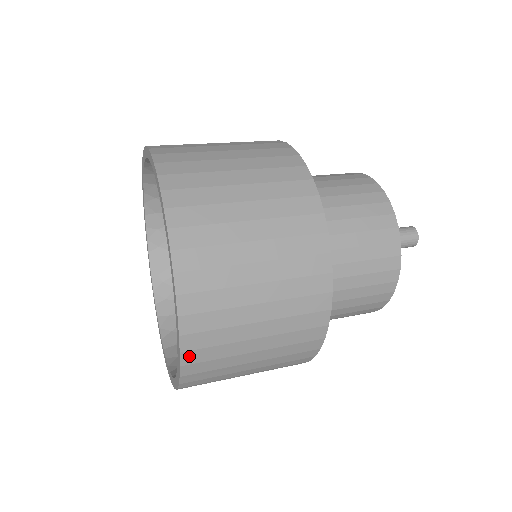
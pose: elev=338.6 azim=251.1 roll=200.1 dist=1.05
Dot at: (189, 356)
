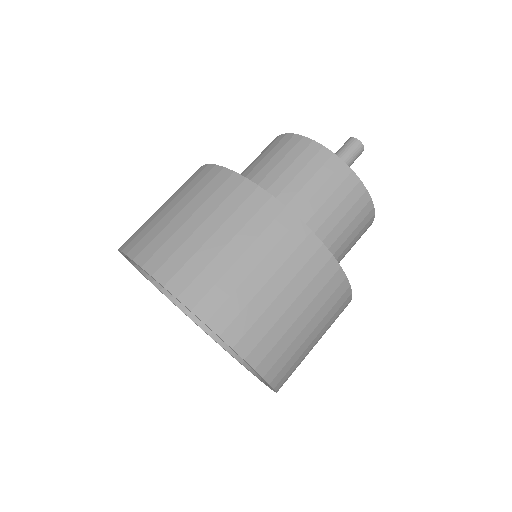
Dot at: (270, 374)
